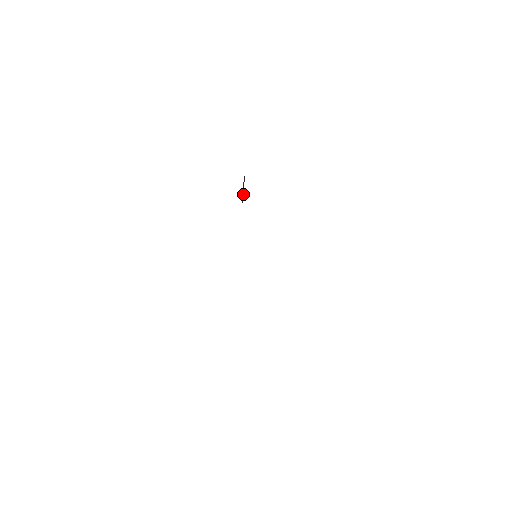
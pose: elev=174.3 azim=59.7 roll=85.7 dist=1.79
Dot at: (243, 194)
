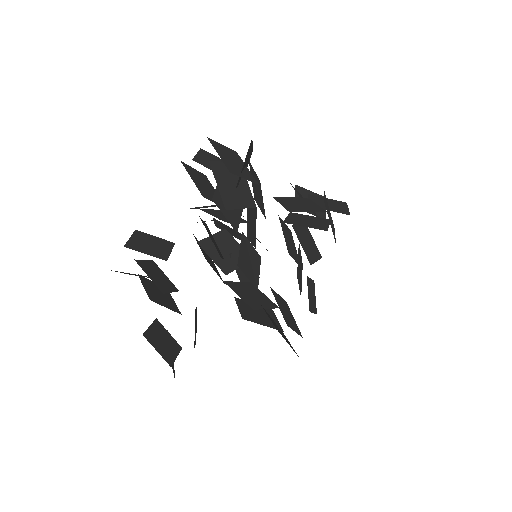
Dot at: (248, 161)
